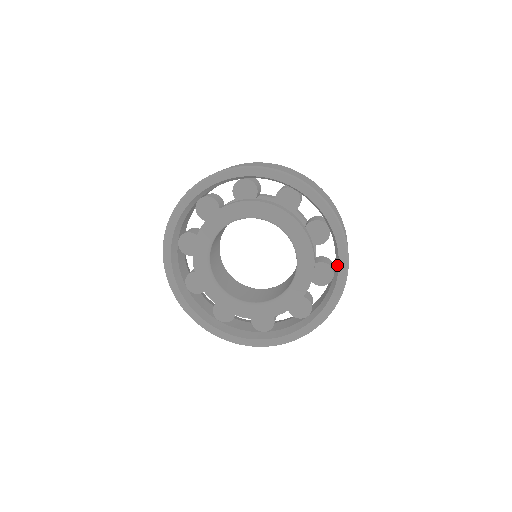
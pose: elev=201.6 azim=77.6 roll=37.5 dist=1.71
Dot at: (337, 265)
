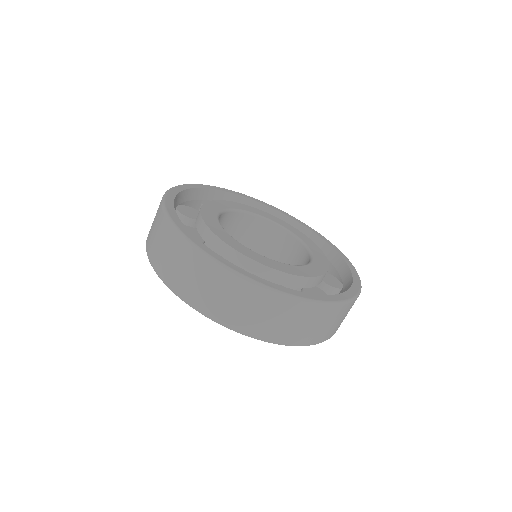
Dot at: (346, 272)
